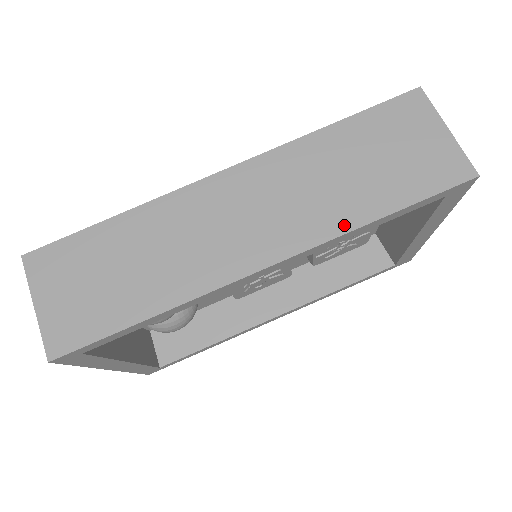
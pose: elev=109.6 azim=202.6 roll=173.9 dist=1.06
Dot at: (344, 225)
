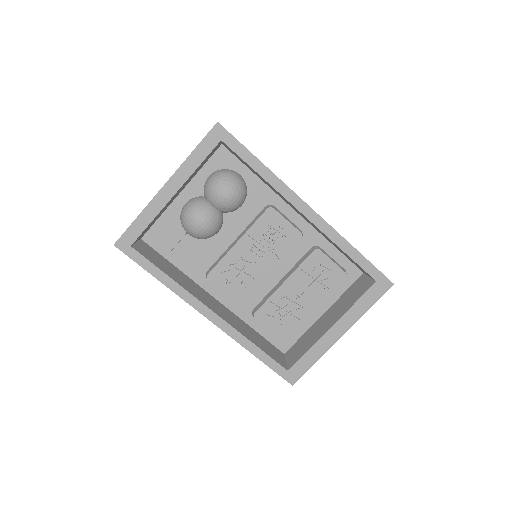
Dot at: occluded
